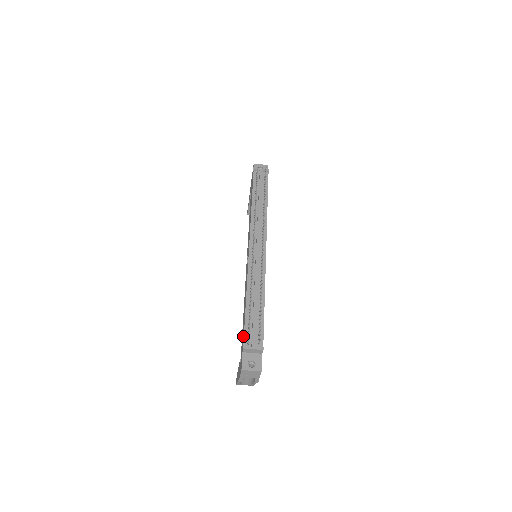
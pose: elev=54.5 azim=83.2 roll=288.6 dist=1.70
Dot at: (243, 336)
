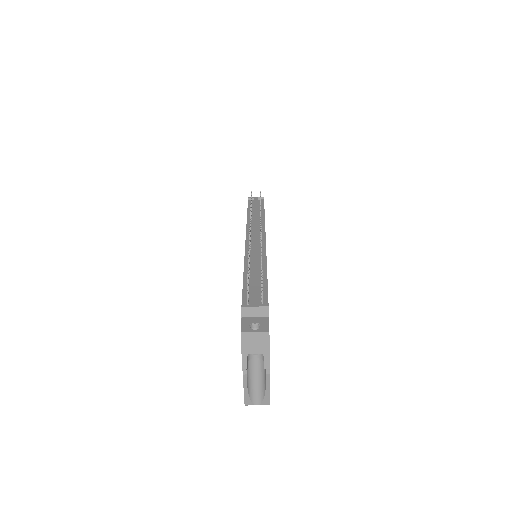
Dot at: occluded
